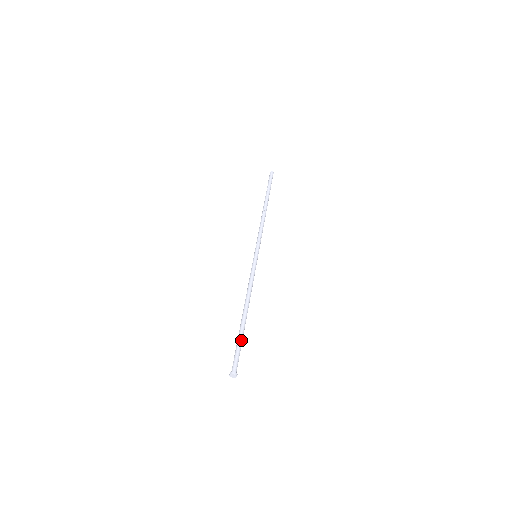
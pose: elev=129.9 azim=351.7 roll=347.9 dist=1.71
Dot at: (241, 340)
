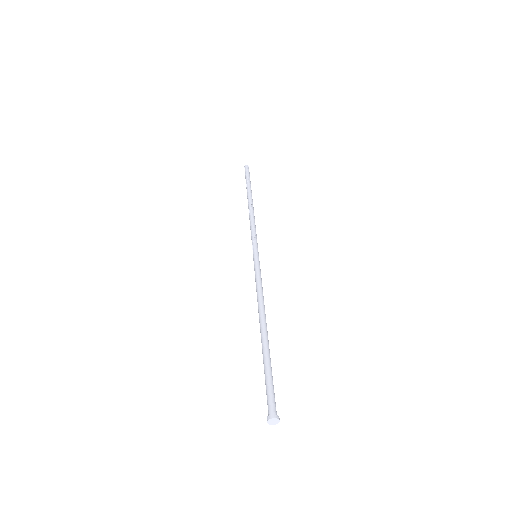
Dot at: (270, 366)
